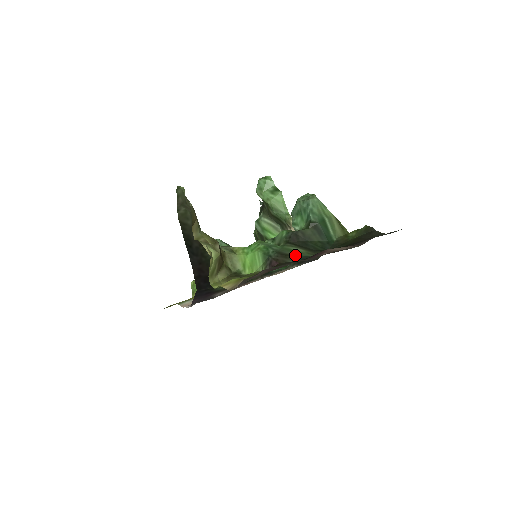
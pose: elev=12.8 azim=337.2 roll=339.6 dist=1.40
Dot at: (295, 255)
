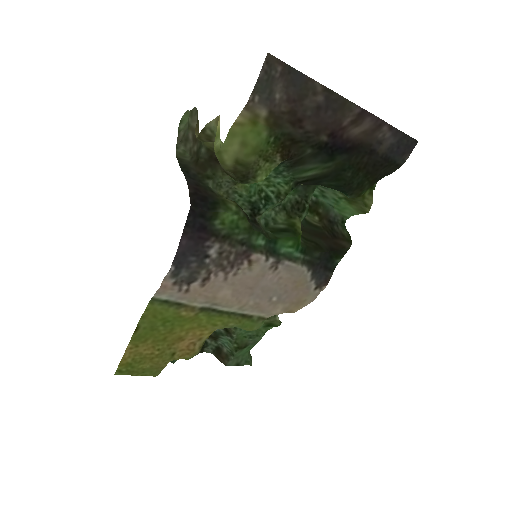
Dot at: (310, 163)
